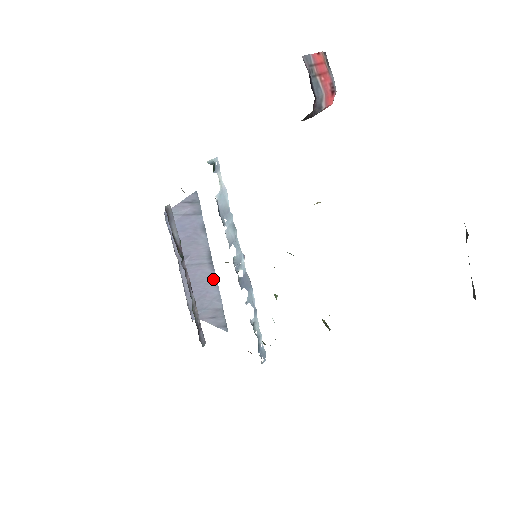
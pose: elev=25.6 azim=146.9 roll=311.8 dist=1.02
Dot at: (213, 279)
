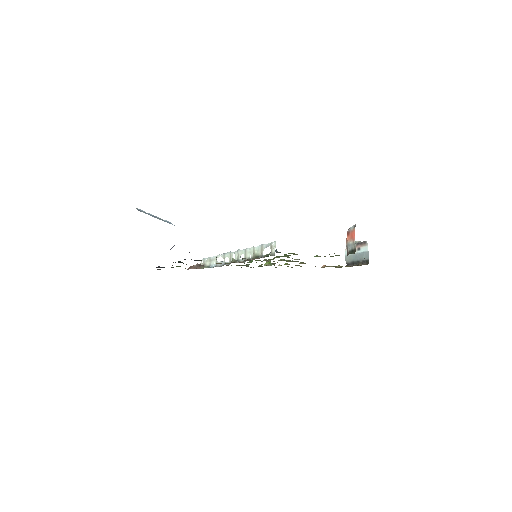
Dot at: occluded
